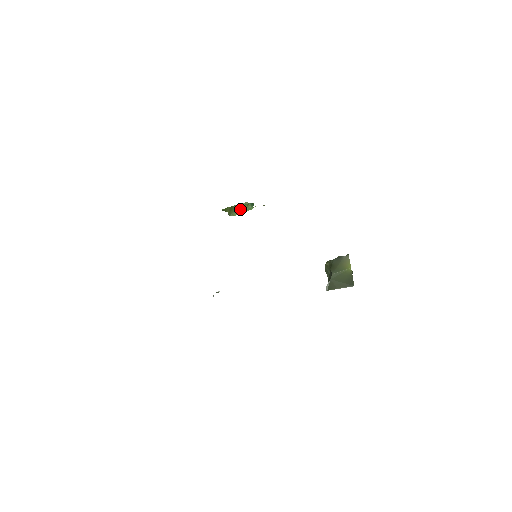
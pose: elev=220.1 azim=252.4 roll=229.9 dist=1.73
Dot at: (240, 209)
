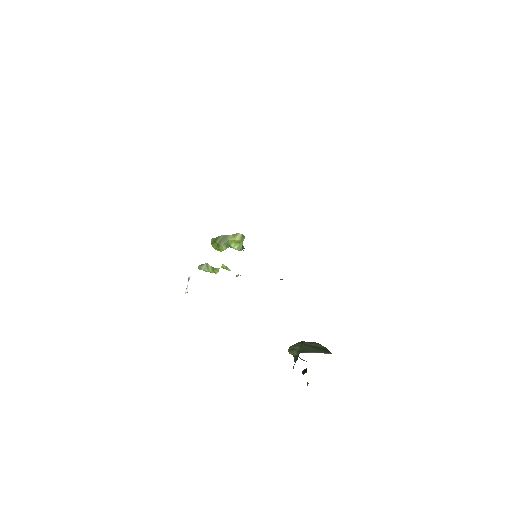
Dot at: (232, 243)
